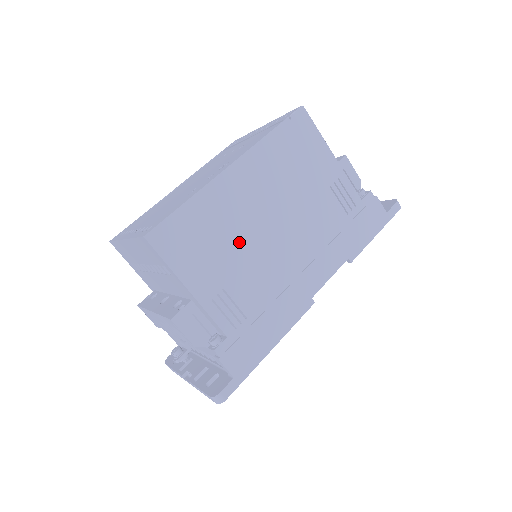
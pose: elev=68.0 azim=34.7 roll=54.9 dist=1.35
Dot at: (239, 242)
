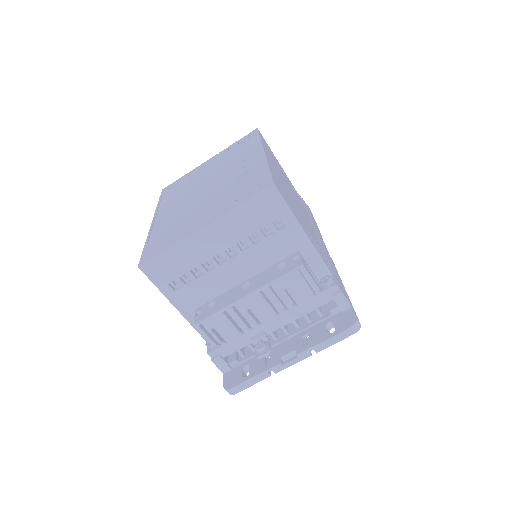
Dot at: (295, 206)
